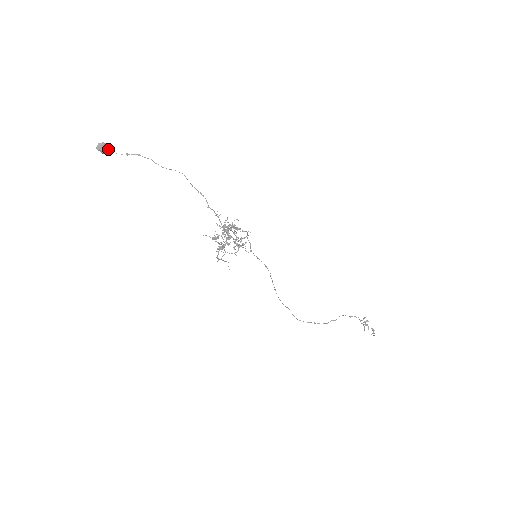
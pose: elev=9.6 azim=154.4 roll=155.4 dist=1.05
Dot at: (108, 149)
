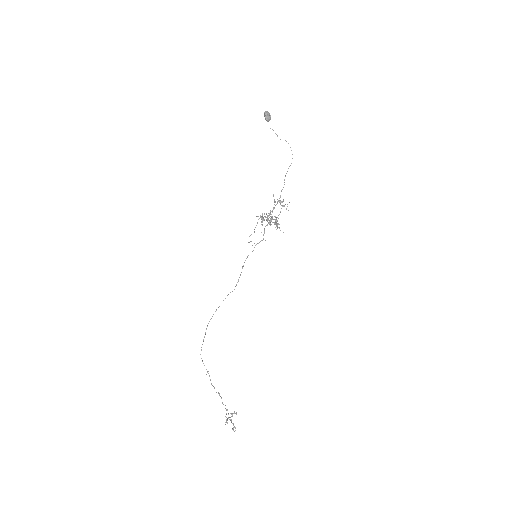
Dot at: (269, 118)
